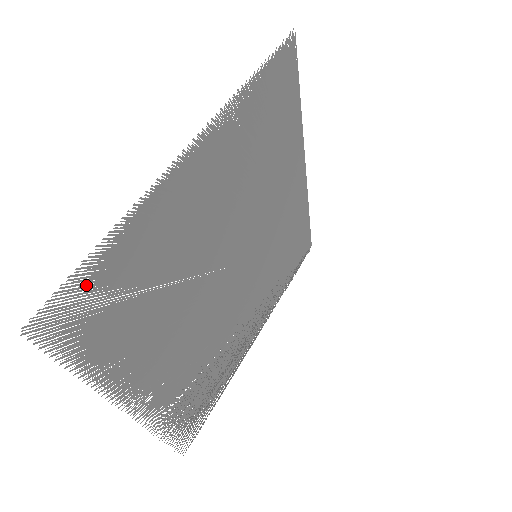
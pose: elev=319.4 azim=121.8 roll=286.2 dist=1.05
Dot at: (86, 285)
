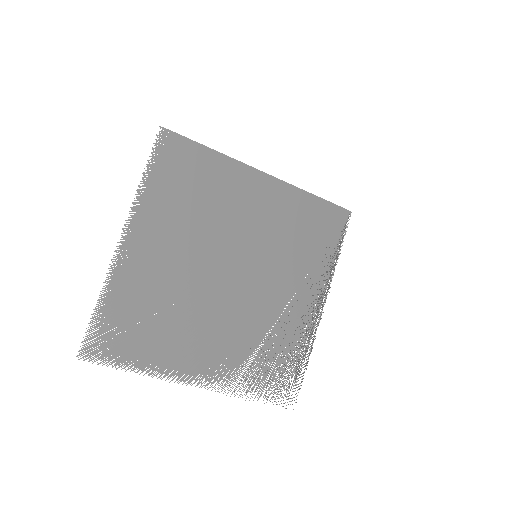
Dot at: (100, 328)
